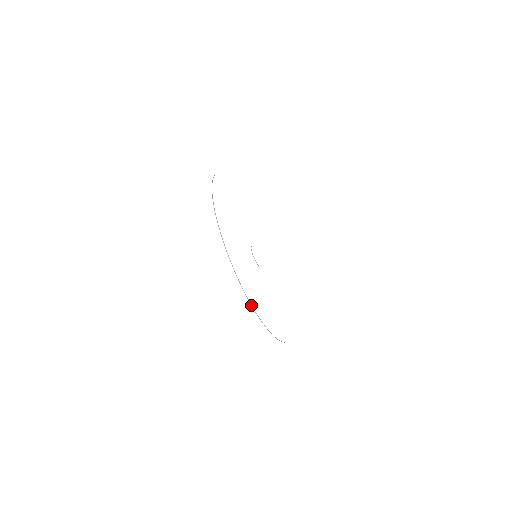
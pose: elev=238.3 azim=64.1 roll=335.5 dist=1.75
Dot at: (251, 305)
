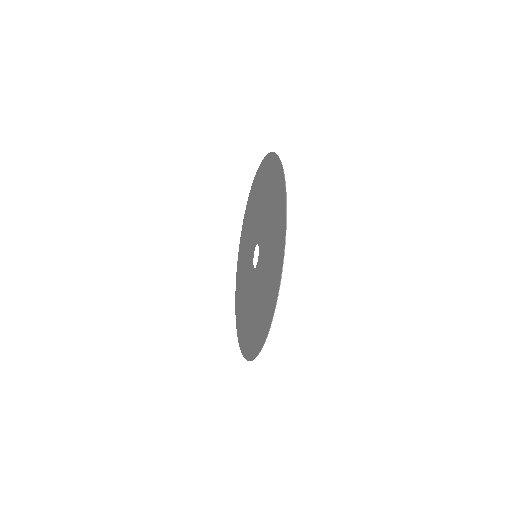
Dot at: (252, 360)
